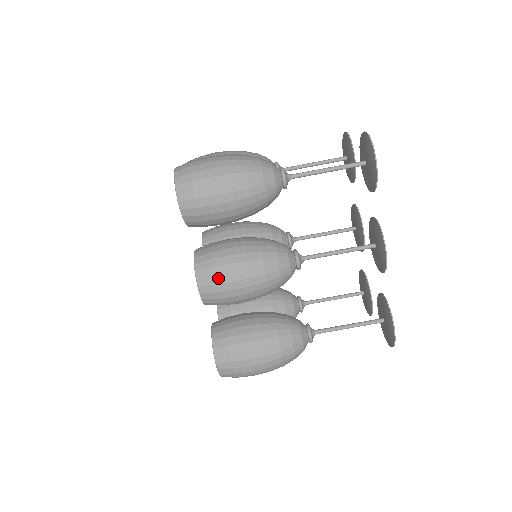
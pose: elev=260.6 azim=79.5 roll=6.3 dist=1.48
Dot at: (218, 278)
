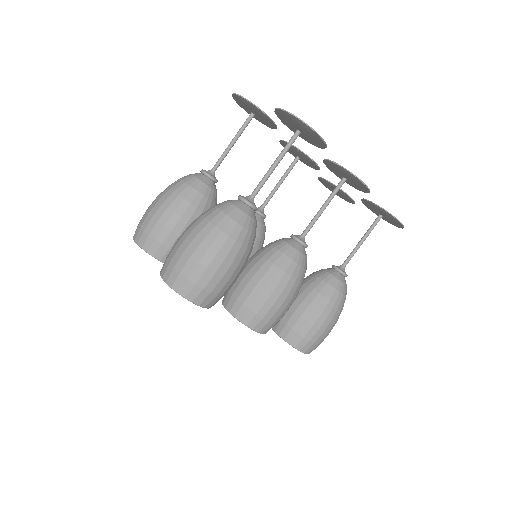
Dot at: (268, 315)
